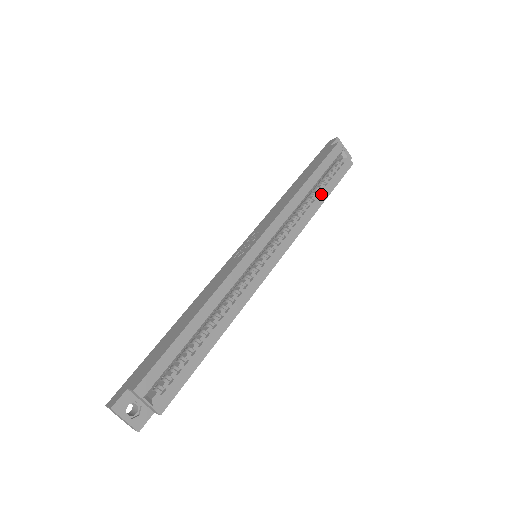
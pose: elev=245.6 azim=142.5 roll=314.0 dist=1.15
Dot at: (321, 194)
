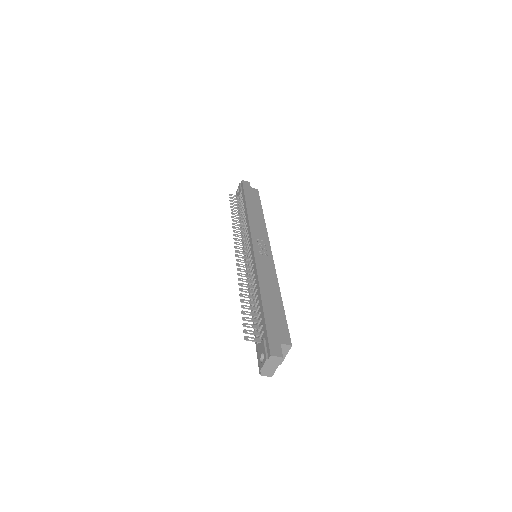
Dot at: occluded
